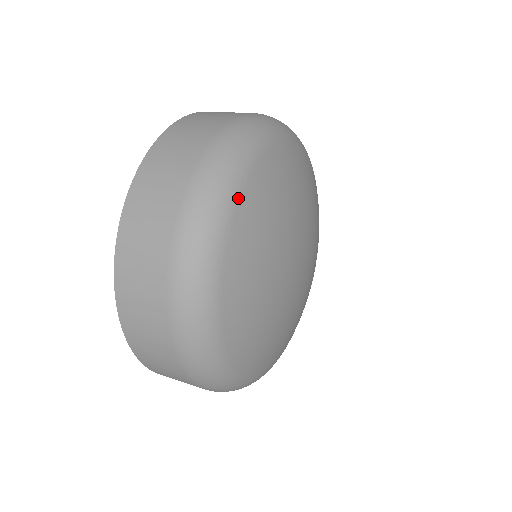
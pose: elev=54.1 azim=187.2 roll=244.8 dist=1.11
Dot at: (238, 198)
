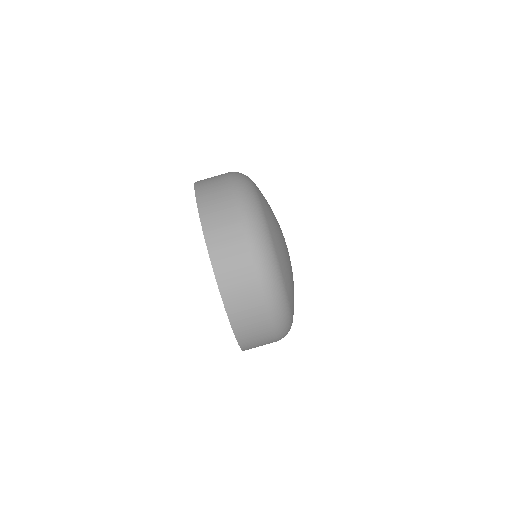
Dot at: (286, 289)
